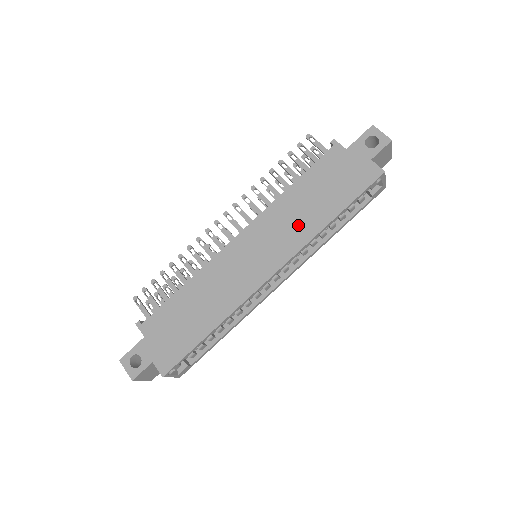
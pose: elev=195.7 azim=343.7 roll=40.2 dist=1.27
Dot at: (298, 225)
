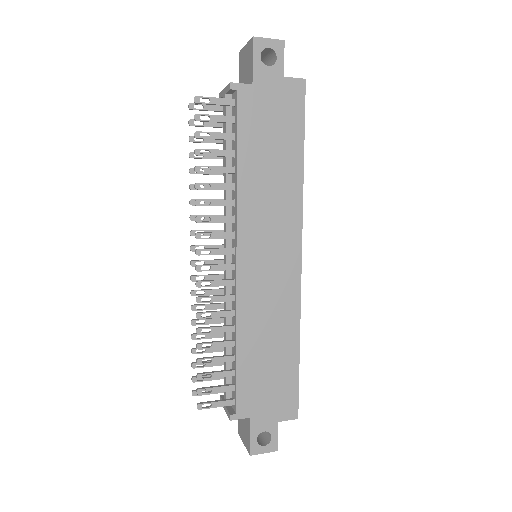
Dot at: (280, 197)
